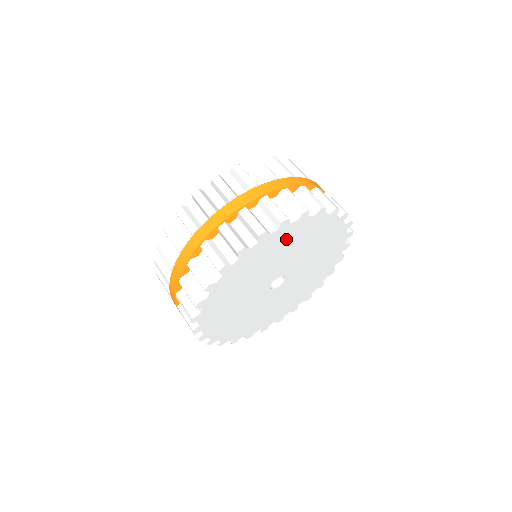
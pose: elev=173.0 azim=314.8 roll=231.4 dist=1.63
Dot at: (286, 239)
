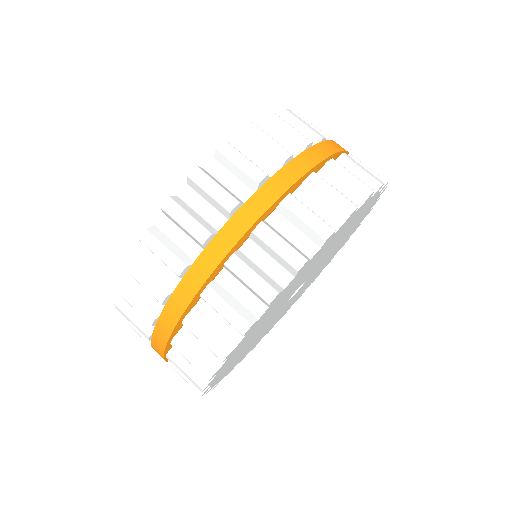
Dot at: (356, 218)
